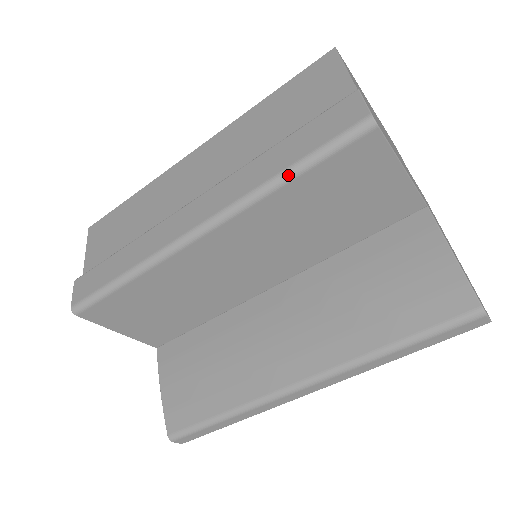
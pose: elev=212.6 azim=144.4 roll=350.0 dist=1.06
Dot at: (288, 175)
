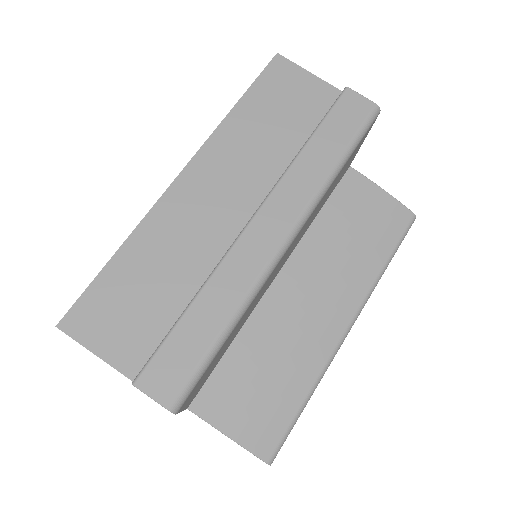
Dot at: (342, 163)
